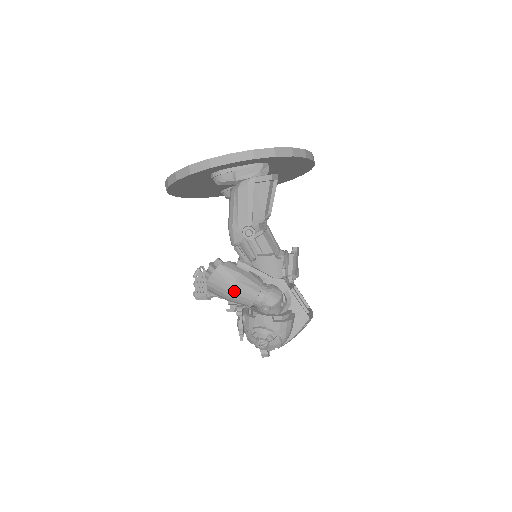
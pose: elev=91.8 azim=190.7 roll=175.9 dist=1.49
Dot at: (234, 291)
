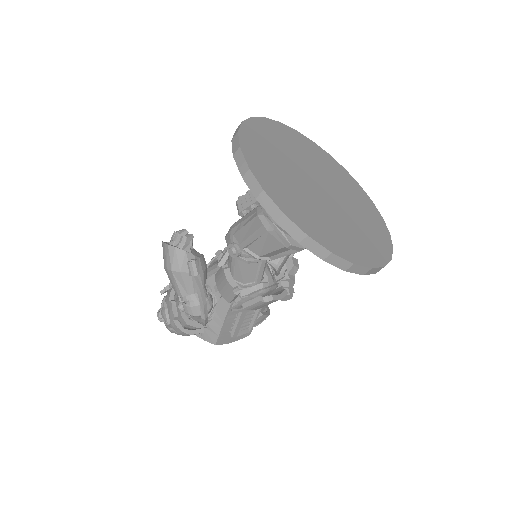
Dot at: (167, 272)
